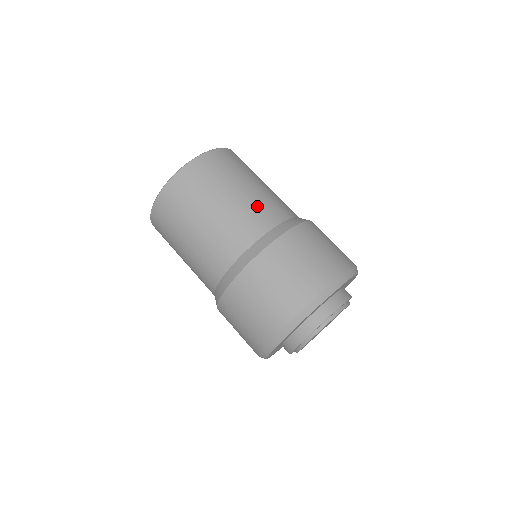
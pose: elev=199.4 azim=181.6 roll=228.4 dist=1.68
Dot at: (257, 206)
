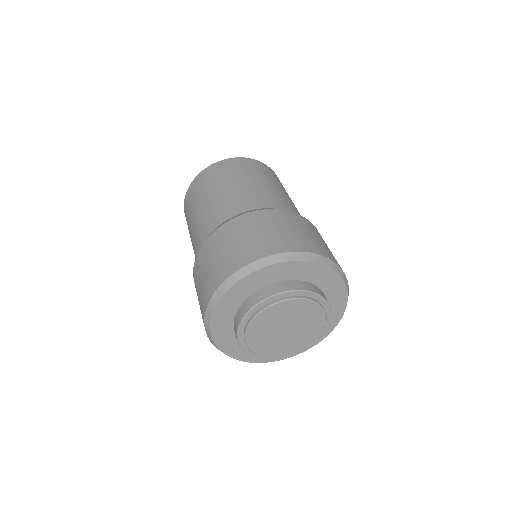
Dot at: (262, 193)
